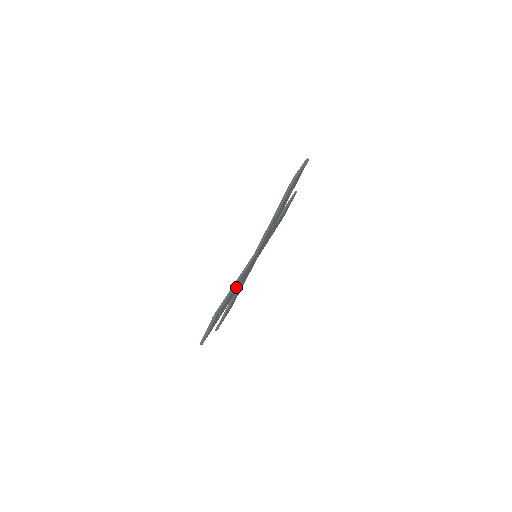
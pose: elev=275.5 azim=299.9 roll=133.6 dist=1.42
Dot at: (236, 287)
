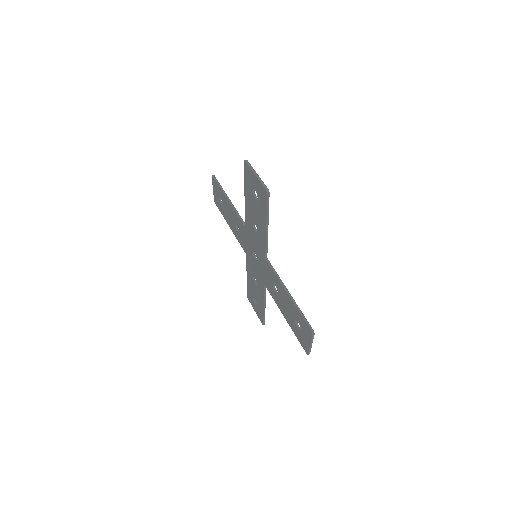
Dot at: (253, 213)
